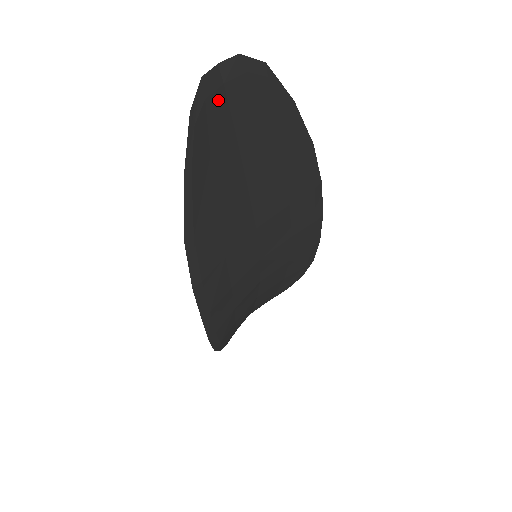
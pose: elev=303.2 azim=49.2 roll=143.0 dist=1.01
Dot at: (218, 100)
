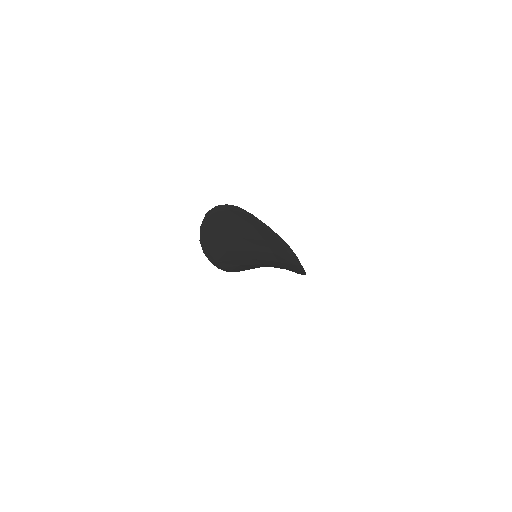
Dot at: (225, 213)
